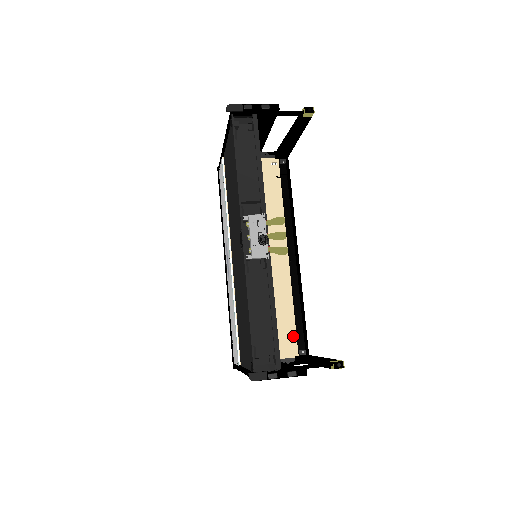
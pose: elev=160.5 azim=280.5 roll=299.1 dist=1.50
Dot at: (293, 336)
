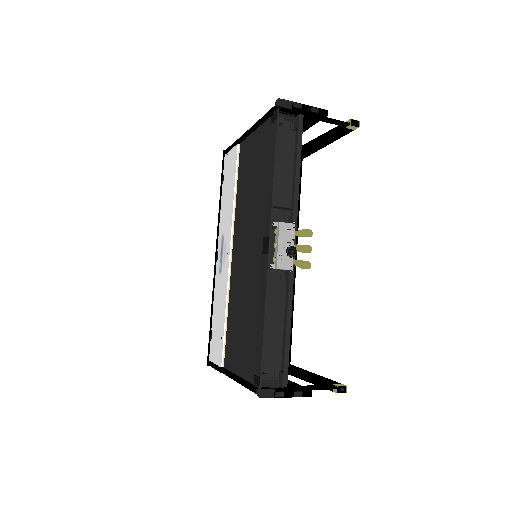
Dot at: occluded
